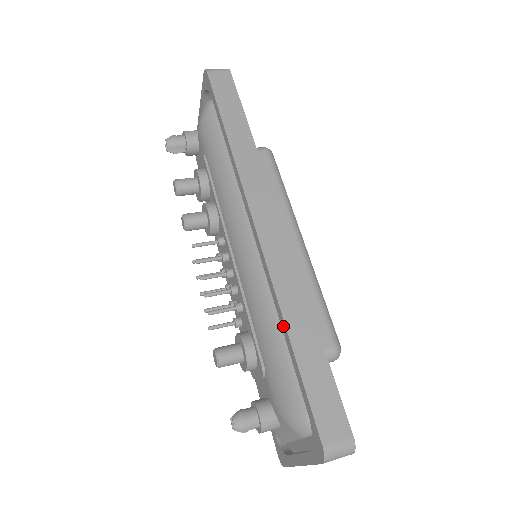
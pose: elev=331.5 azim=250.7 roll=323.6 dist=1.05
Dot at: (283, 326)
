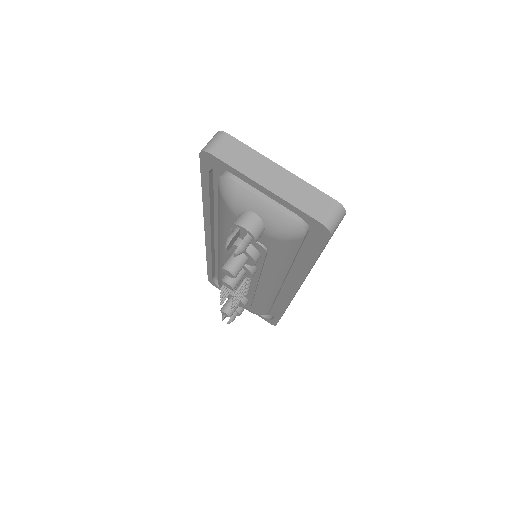
Dot at: (281, 311)
